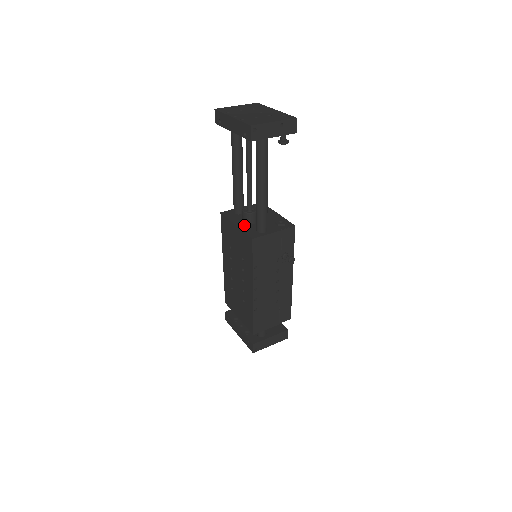
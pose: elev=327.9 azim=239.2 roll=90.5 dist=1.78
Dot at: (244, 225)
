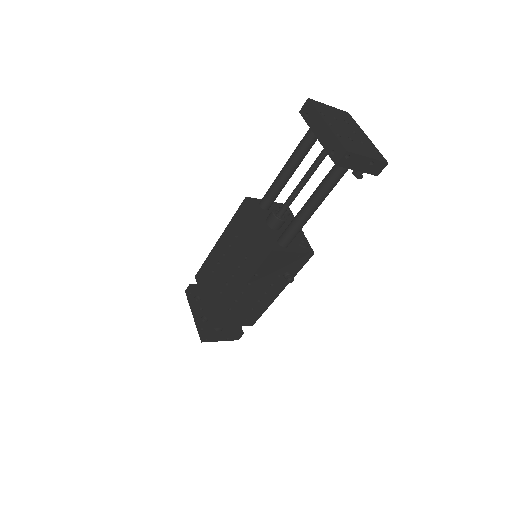
Dot at: (267, 227)
